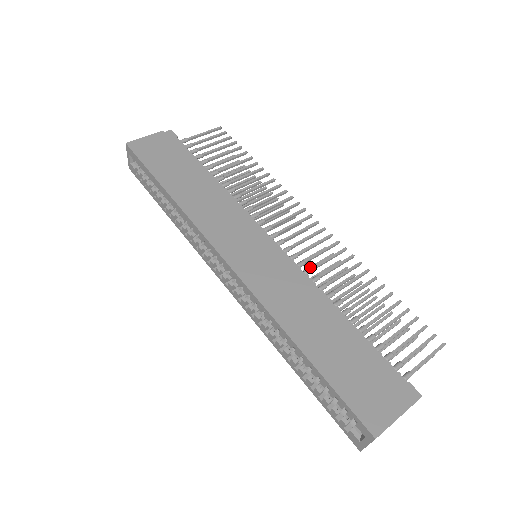
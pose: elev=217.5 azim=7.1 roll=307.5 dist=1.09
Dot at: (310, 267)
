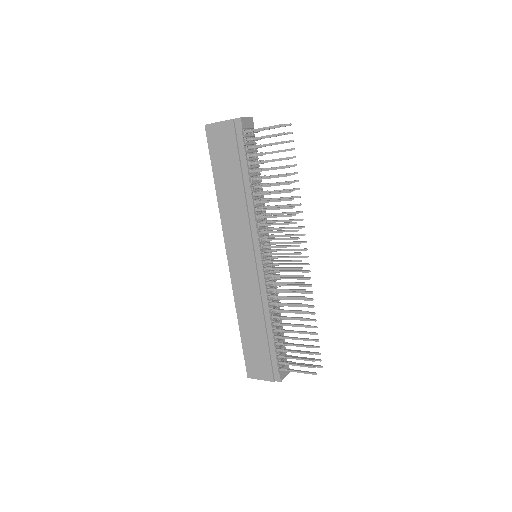
Dot at: (289, 278)
